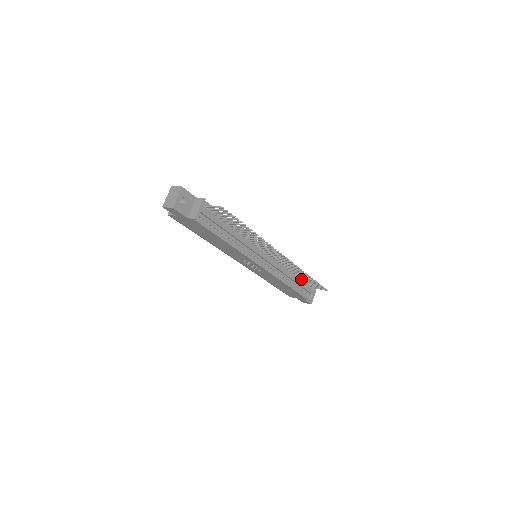
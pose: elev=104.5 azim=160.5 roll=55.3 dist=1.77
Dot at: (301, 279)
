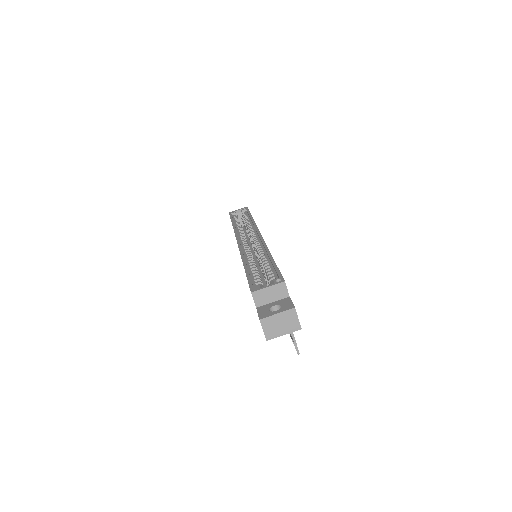
Dot at: occluded
